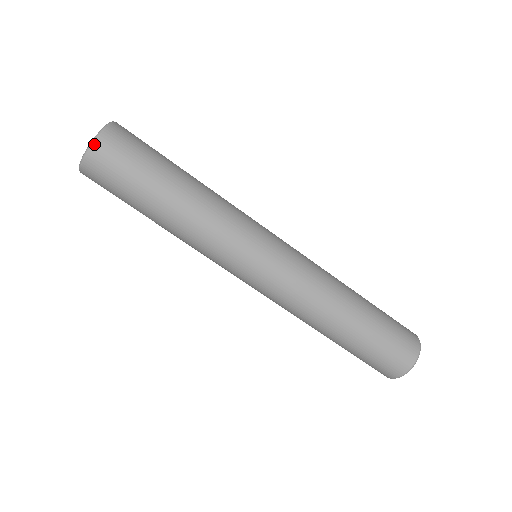
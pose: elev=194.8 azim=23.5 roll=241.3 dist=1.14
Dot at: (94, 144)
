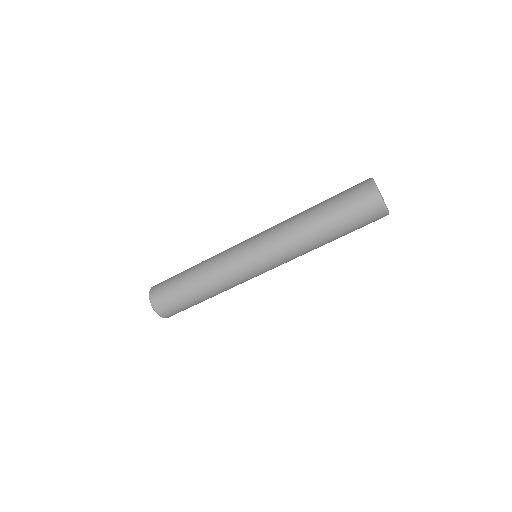
Dot at: (160, 316)
